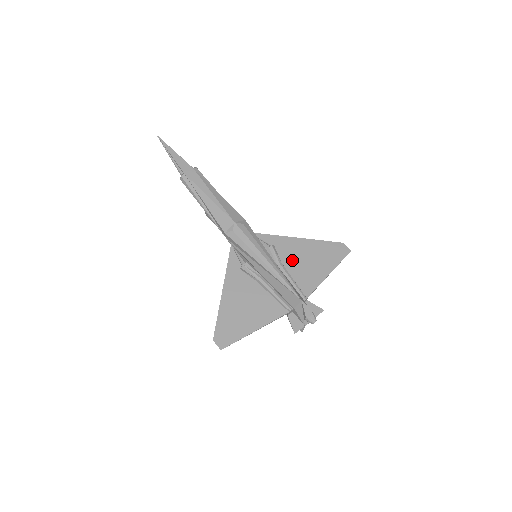
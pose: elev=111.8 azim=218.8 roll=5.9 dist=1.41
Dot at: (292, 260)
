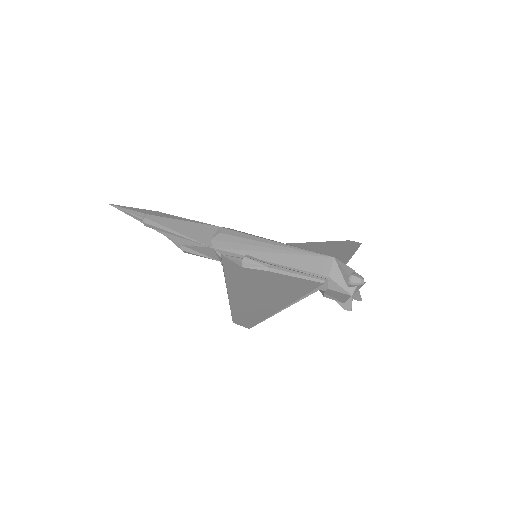
Dot at: occluded
